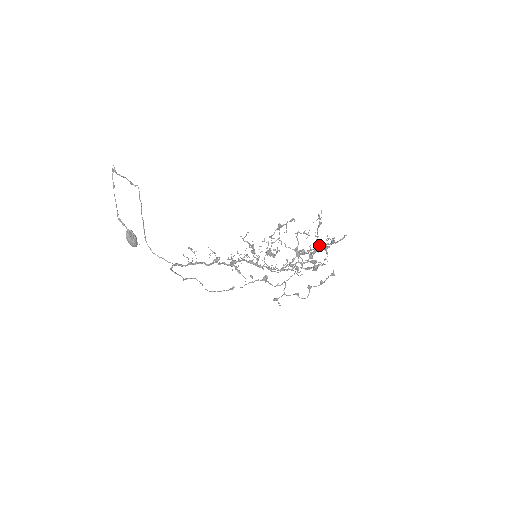
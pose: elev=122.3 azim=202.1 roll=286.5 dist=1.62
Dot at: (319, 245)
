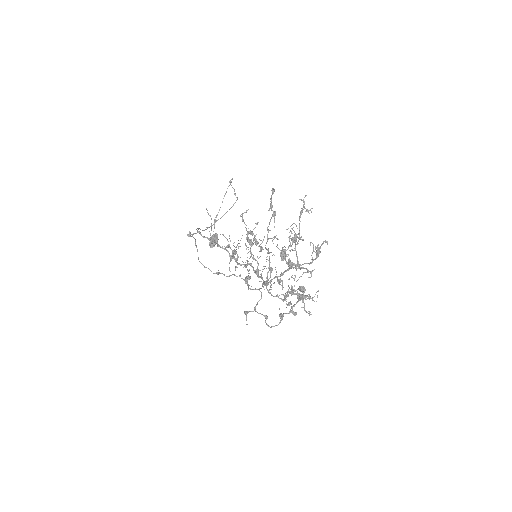
Dot at: occluded
